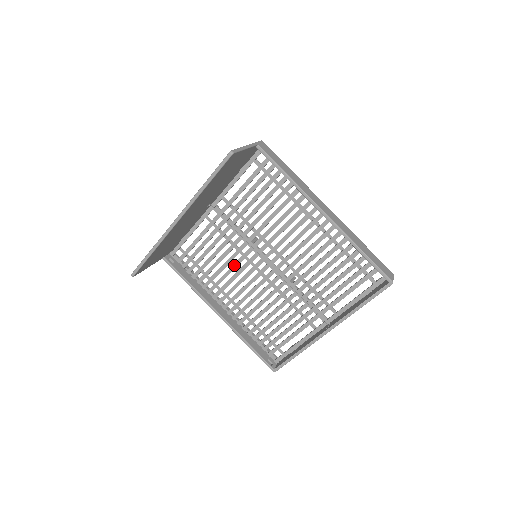
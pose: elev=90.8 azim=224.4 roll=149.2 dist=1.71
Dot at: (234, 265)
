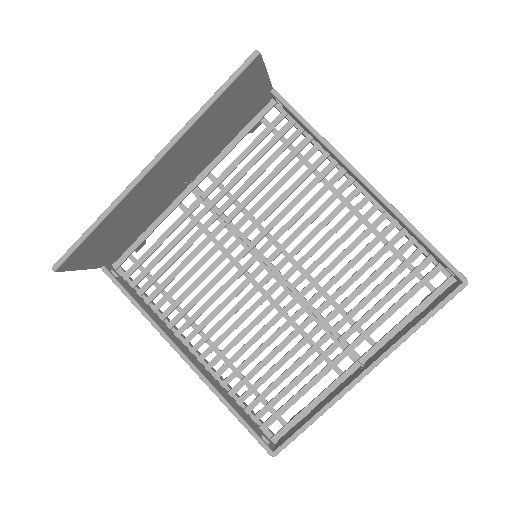
Dot at: (217, 277)
